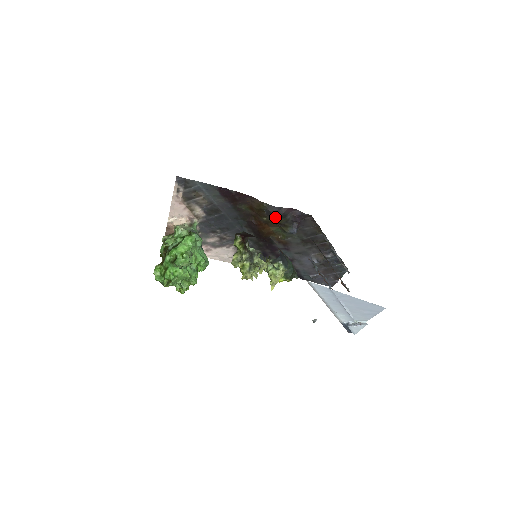
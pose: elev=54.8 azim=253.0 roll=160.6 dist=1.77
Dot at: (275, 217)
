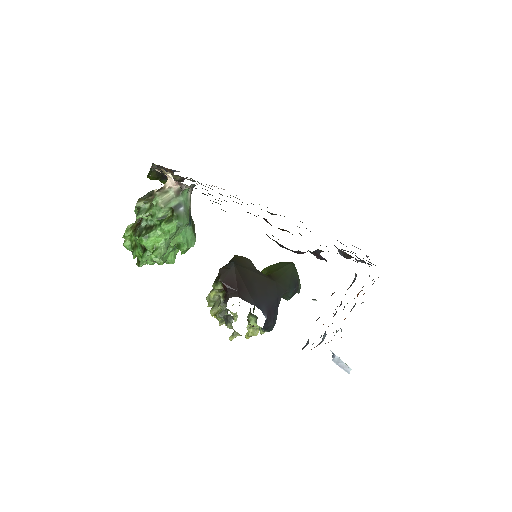
Dot at: occluded
